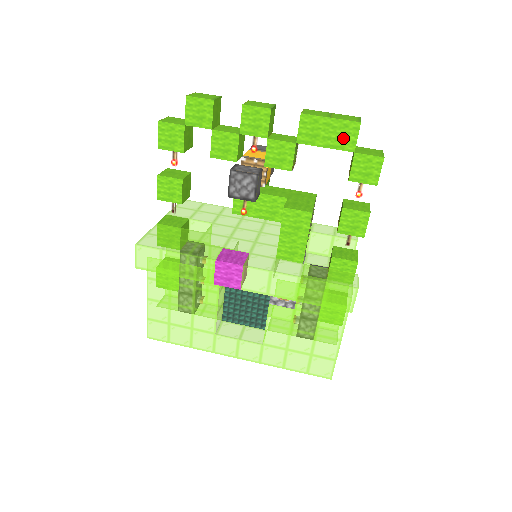
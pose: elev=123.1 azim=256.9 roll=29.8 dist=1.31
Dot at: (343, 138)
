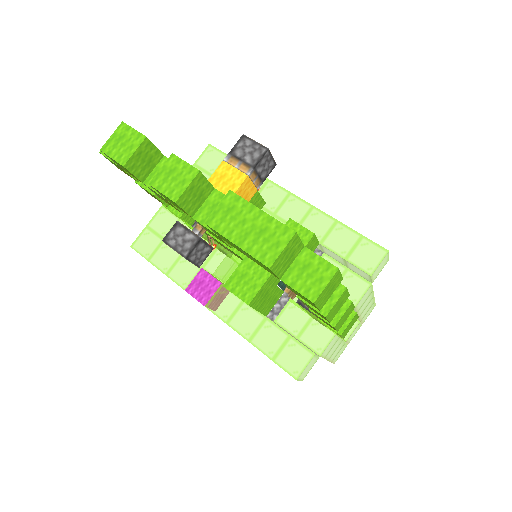
Dot at: (260, 264)
